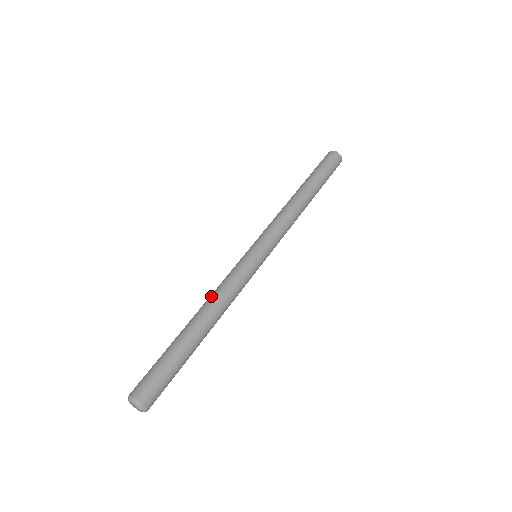
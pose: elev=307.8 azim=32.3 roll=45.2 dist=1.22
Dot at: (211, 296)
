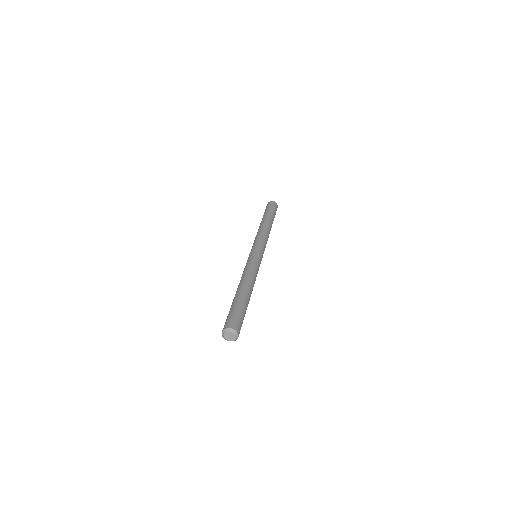
Dot at: (241, 277)
